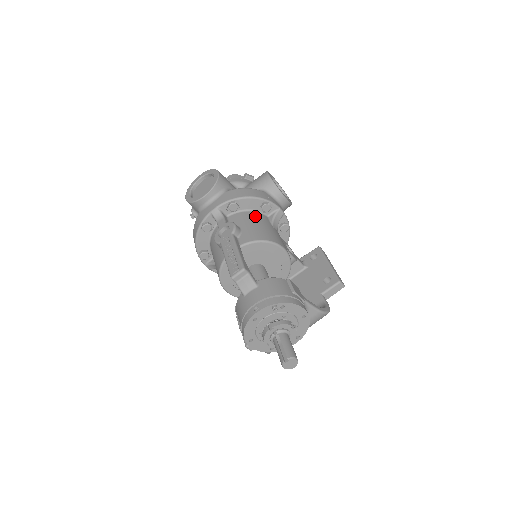
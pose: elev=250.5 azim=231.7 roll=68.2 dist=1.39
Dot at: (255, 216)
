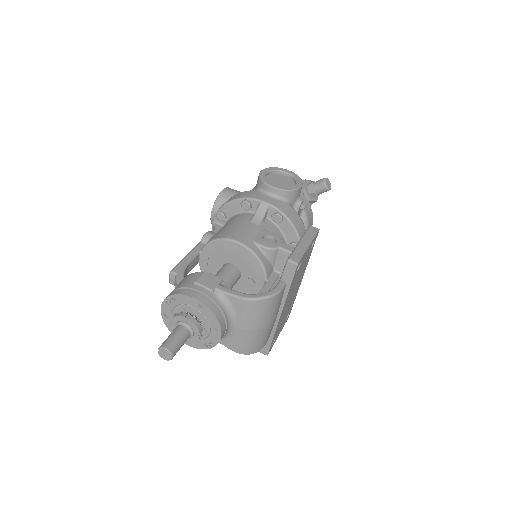
Dot at: (236, 218)
